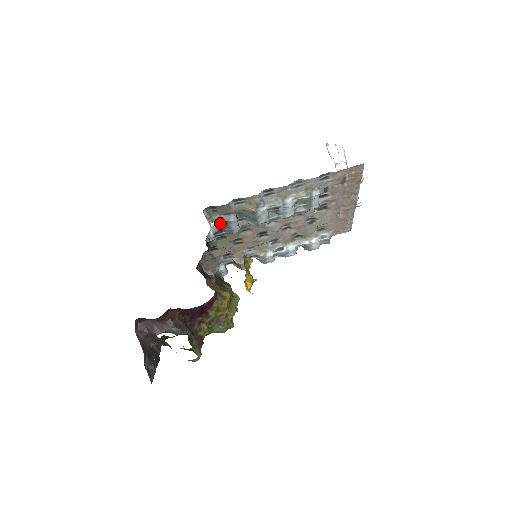
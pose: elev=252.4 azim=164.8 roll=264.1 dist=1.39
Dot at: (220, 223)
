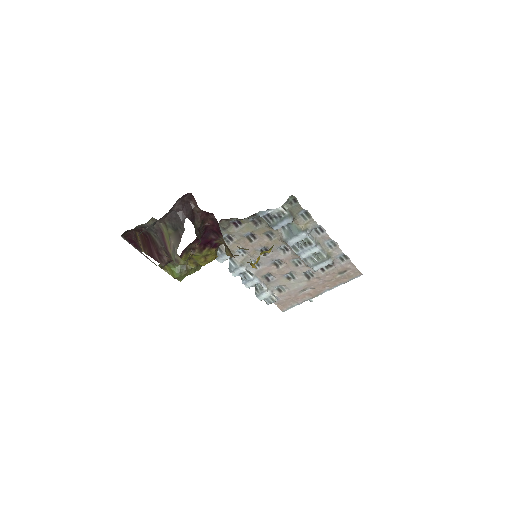
Dot at: (283, 213)
